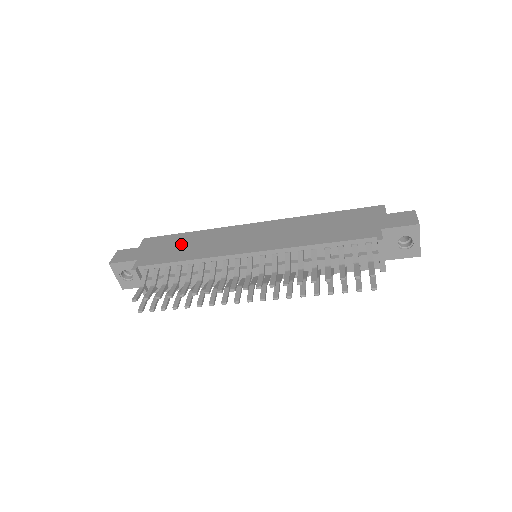
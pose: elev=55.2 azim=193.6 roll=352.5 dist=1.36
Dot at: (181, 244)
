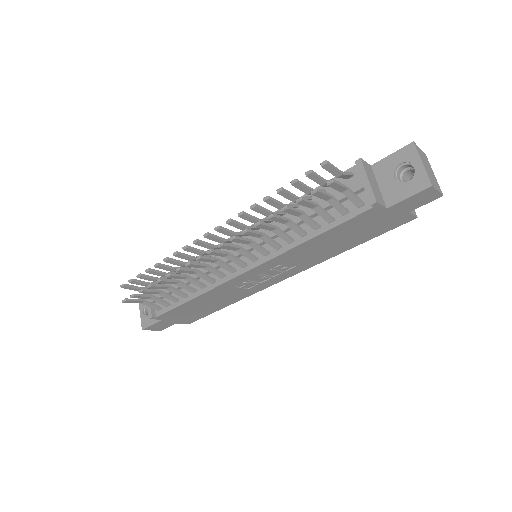
Dot at: occluded
